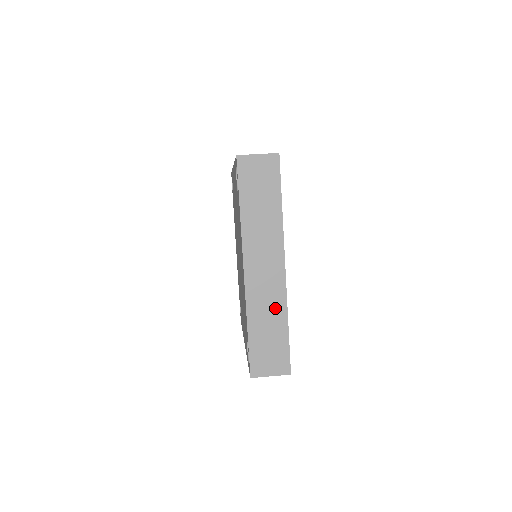
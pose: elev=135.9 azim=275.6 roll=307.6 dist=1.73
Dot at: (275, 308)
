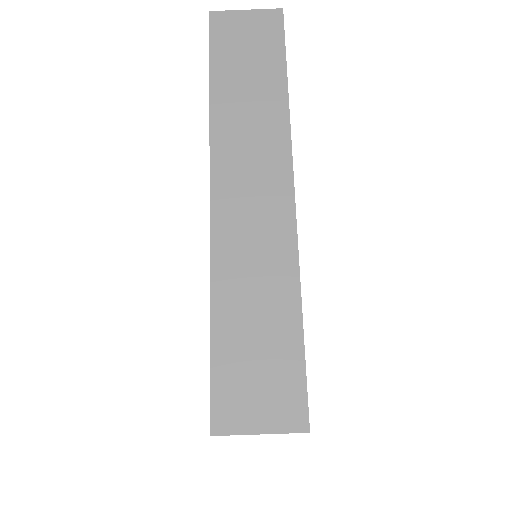
Dot at: occluded
